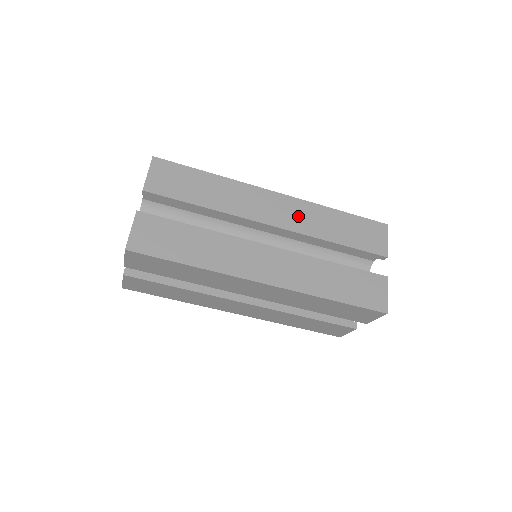
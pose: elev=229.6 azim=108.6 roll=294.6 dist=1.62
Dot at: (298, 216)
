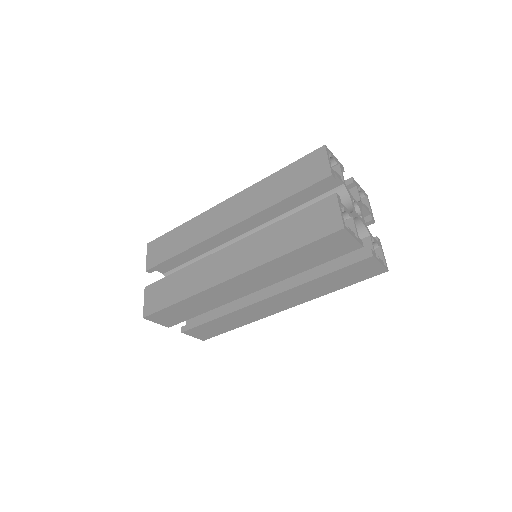
Dot at: (244, 205)
